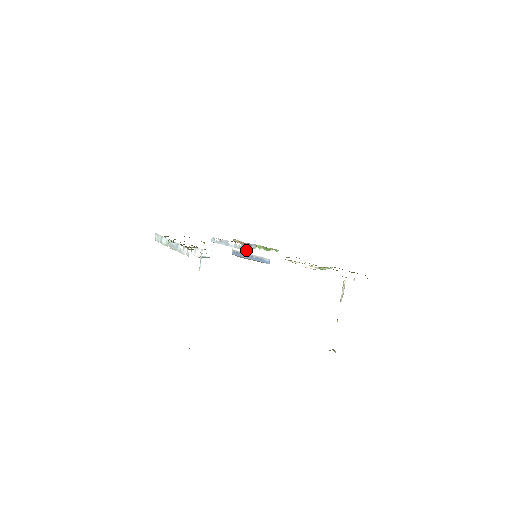
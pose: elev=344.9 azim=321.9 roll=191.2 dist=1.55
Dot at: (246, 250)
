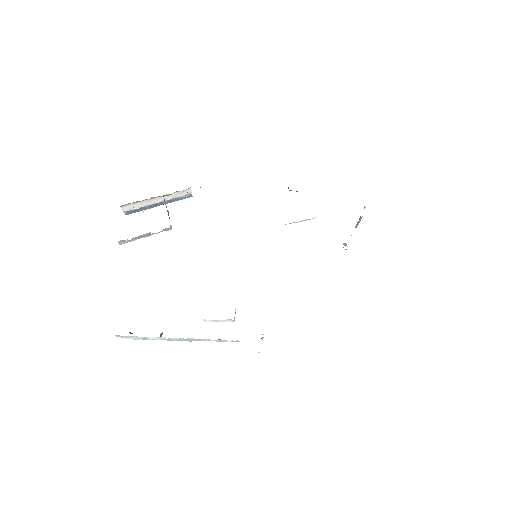
Dot at: (148, 204)
